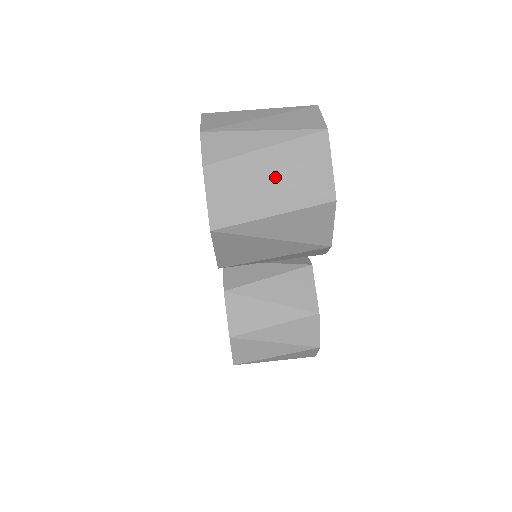
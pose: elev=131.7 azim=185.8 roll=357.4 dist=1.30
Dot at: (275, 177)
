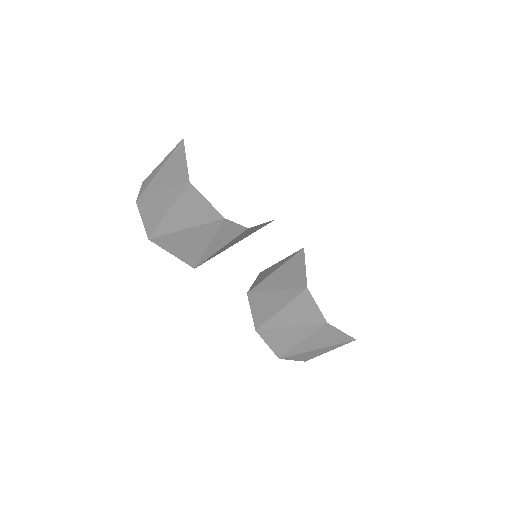
Dot at: (162, 187)
